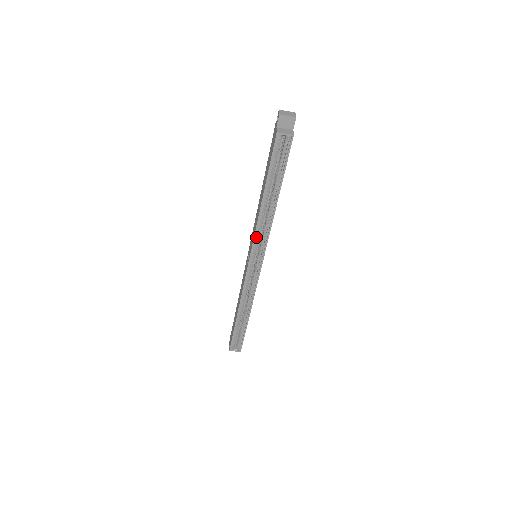
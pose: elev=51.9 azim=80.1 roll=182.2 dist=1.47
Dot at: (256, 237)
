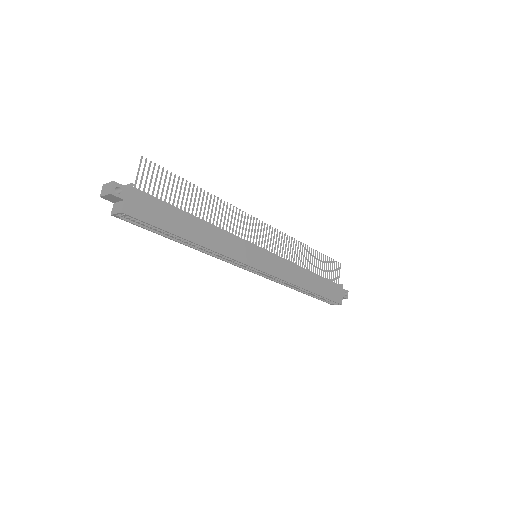
Dot at: (224, 258)
